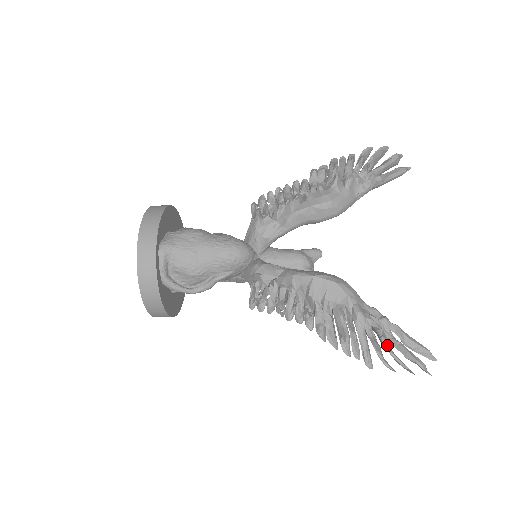
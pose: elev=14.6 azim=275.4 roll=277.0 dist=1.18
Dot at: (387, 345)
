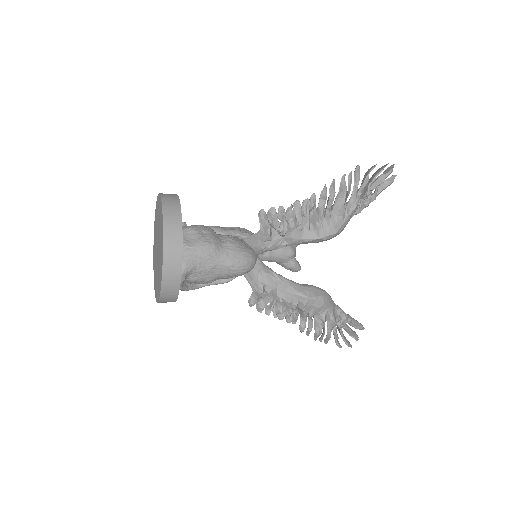
Dot at: (342, 332)
